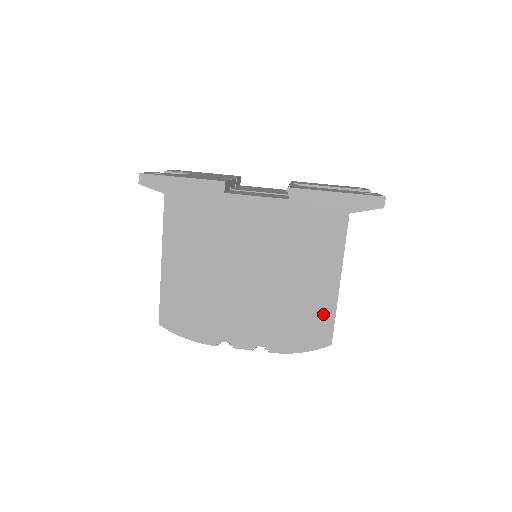
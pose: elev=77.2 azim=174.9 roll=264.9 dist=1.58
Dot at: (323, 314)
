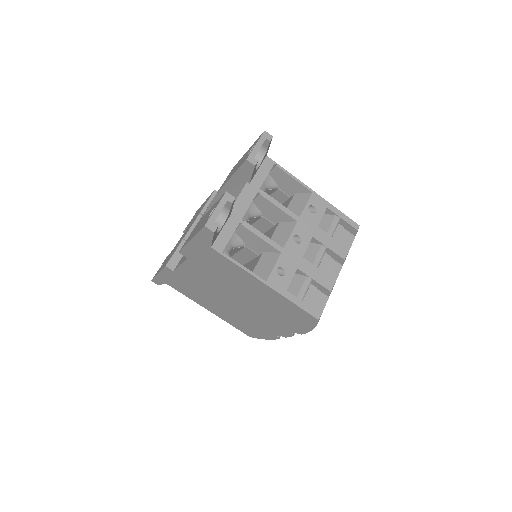
Dot at: (289, 306)
